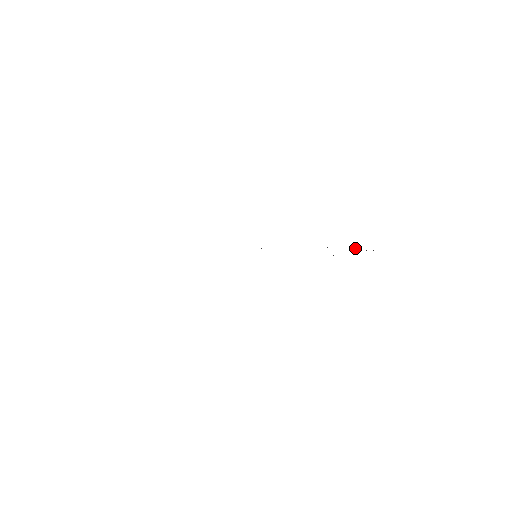
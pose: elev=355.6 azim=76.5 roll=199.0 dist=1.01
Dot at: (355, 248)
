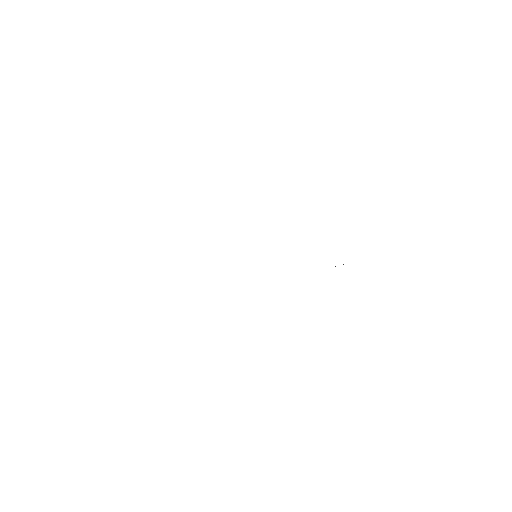
Dot at: occluded
